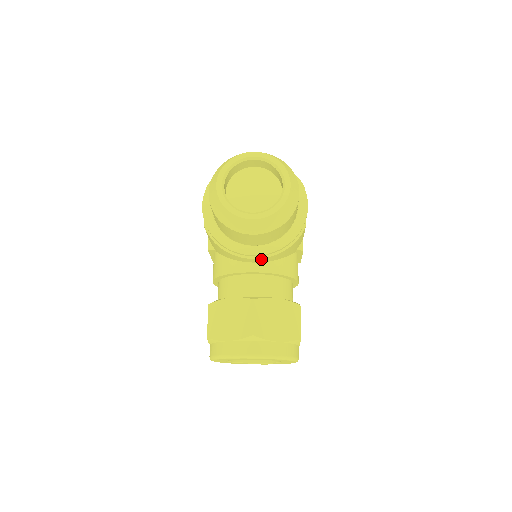
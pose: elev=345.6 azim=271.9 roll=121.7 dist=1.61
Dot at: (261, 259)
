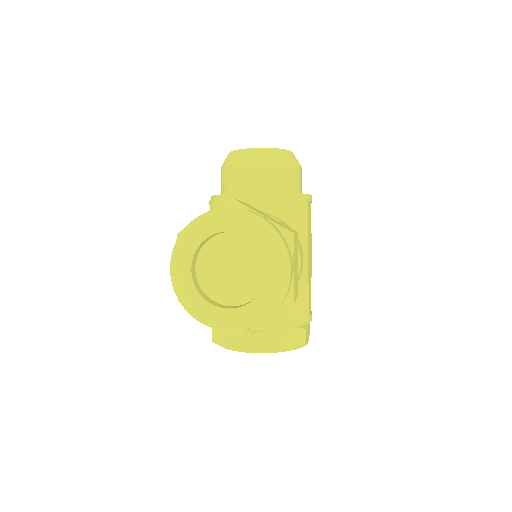
Dot at: (259, 201)
